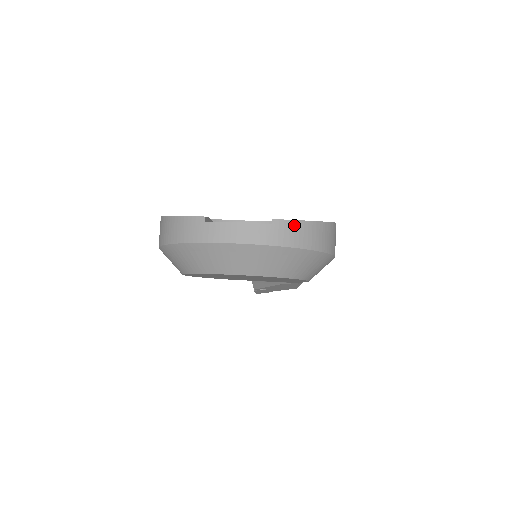
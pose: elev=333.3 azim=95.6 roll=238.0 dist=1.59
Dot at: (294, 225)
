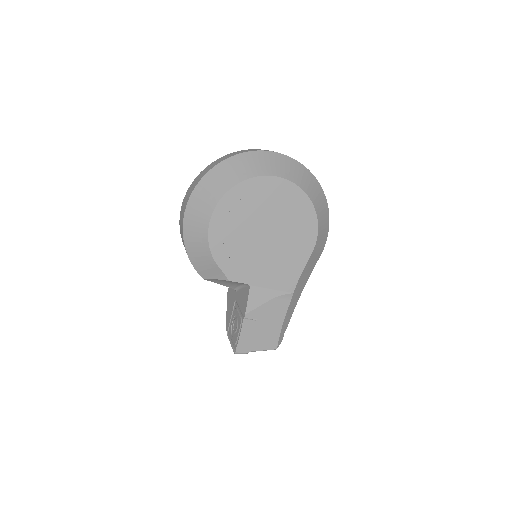
Dot at: occluded
